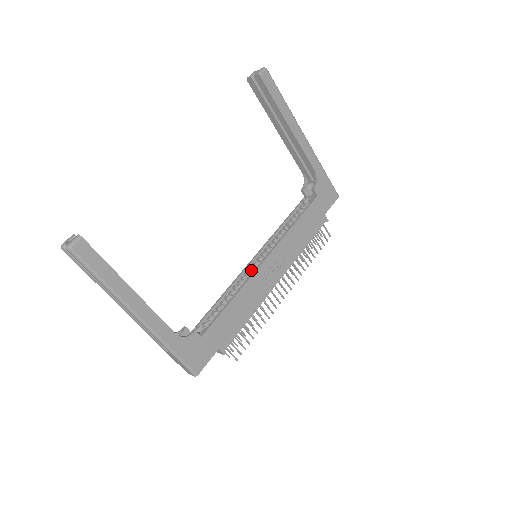
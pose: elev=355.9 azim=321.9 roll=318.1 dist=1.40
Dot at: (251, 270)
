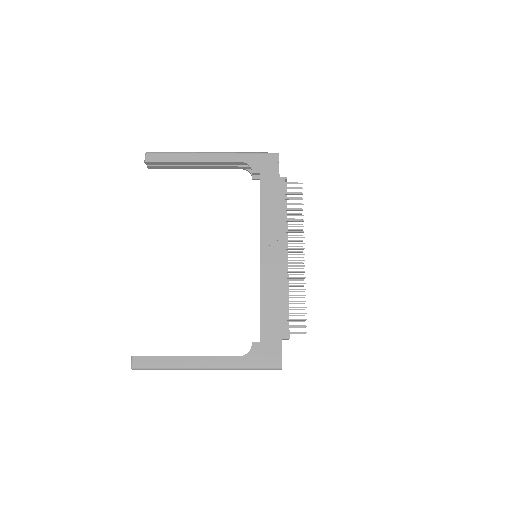
Dot at: occluded
